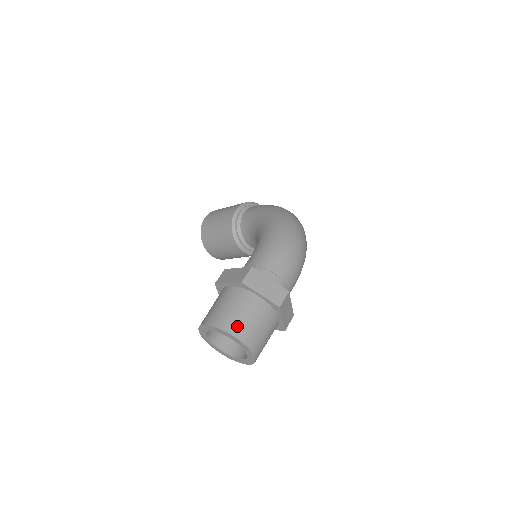
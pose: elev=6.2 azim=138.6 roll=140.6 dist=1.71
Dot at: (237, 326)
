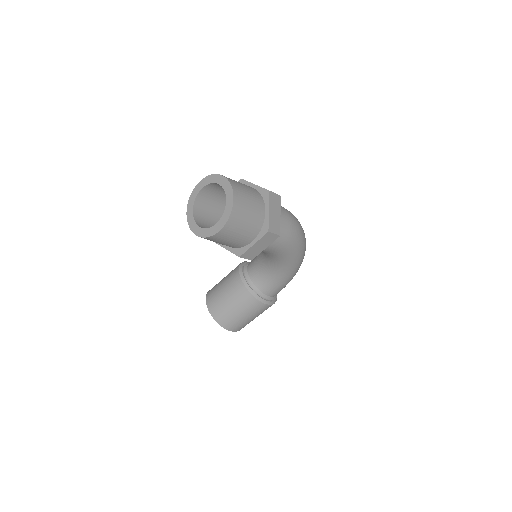
Dot at: occluded
